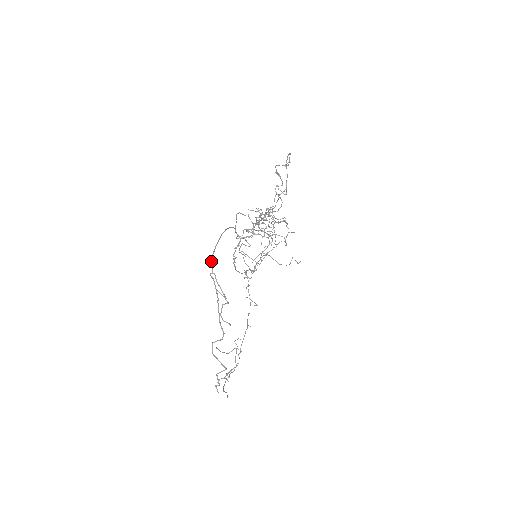
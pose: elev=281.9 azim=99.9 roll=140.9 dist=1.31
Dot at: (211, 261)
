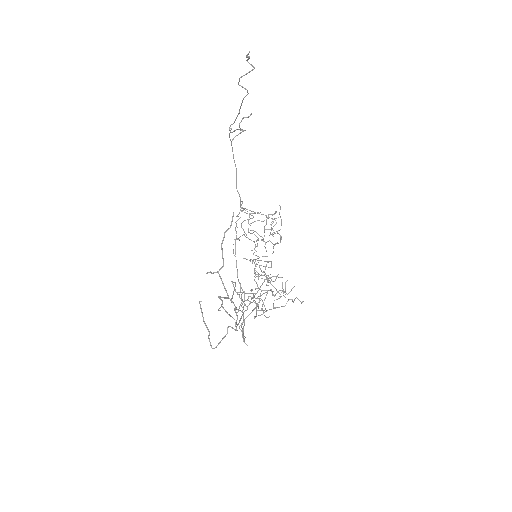
Dot at: (229, 135)
